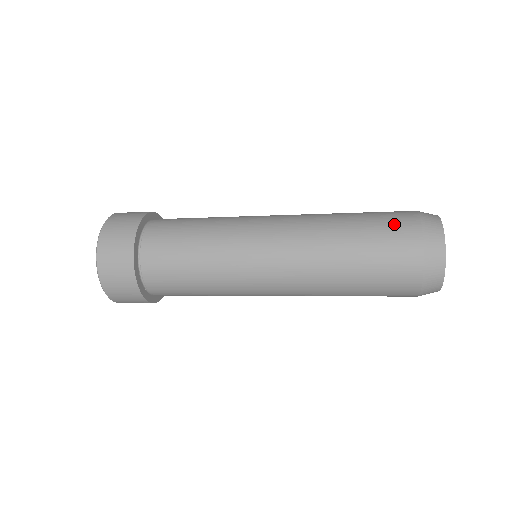
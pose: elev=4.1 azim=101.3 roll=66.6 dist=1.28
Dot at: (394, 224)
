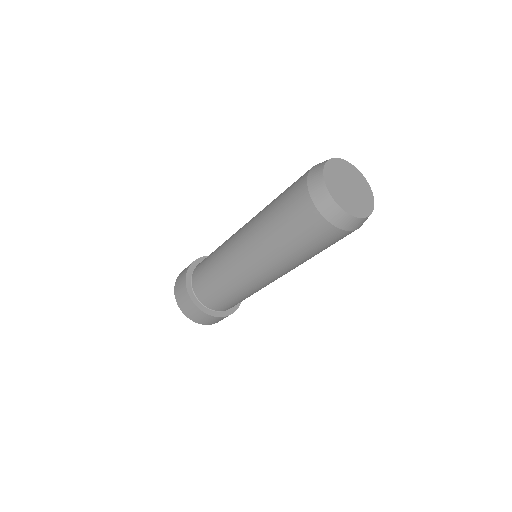
Dot at: occluded
